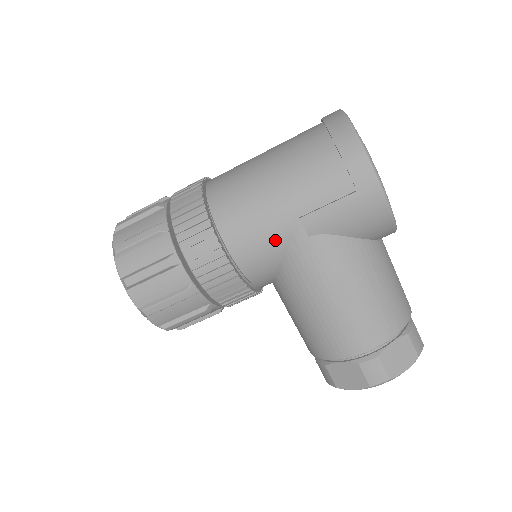
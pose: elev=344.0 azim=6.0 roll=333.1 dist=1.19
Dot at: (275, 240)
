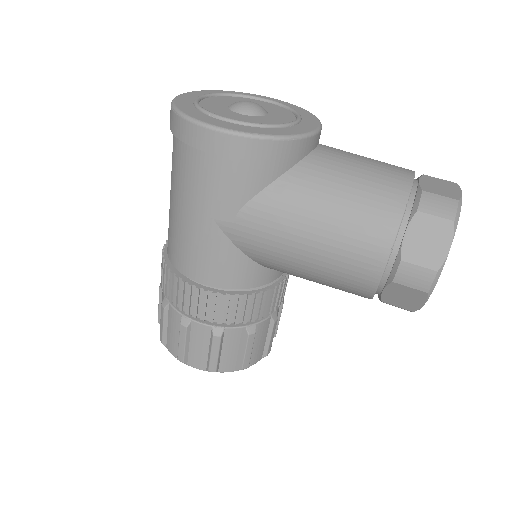
Dot at: (219, 247)
